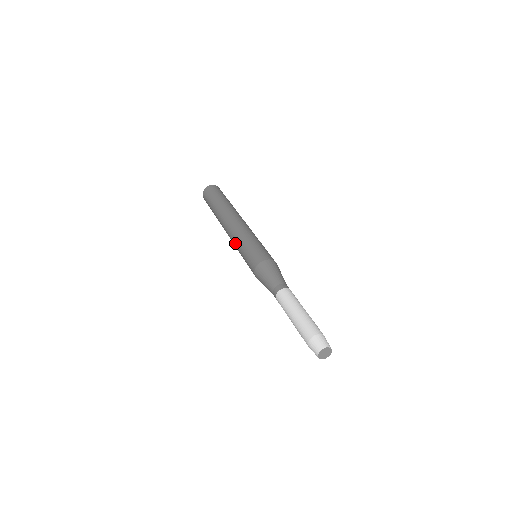
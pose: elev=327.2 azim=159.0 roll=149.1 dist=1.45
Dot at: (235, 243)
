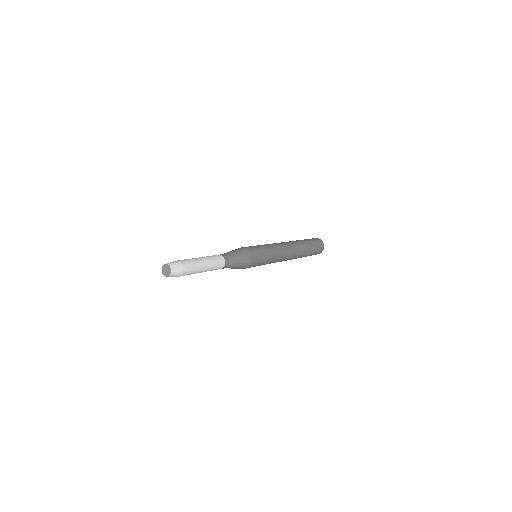
Dot at: occluded
